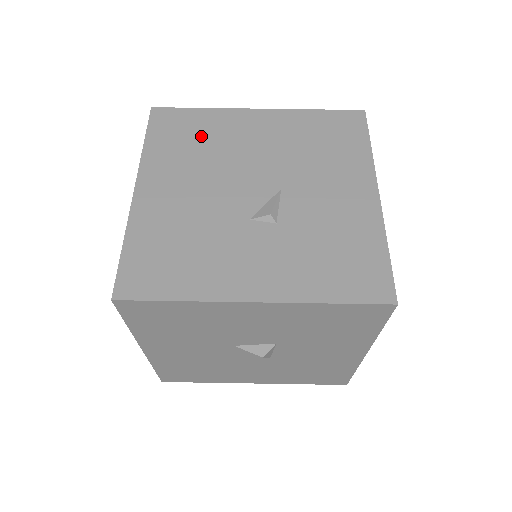
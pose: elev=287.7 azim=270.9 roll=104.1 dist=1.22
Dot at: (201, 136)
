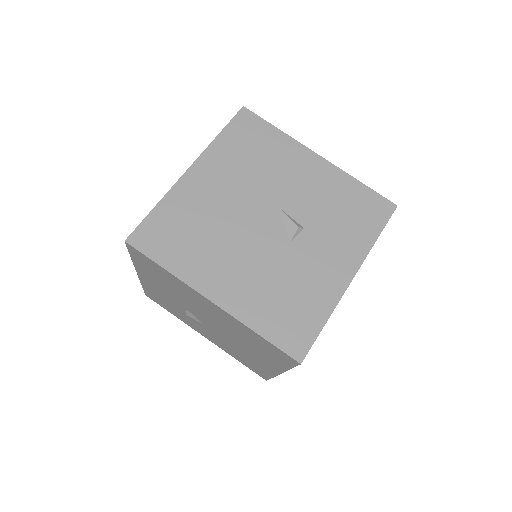
Dot at: (188, 224)
